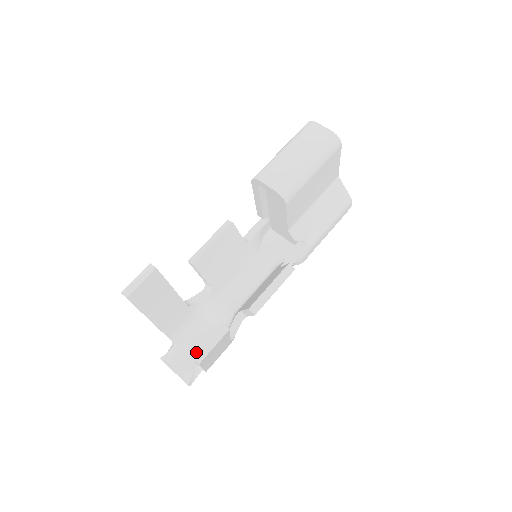
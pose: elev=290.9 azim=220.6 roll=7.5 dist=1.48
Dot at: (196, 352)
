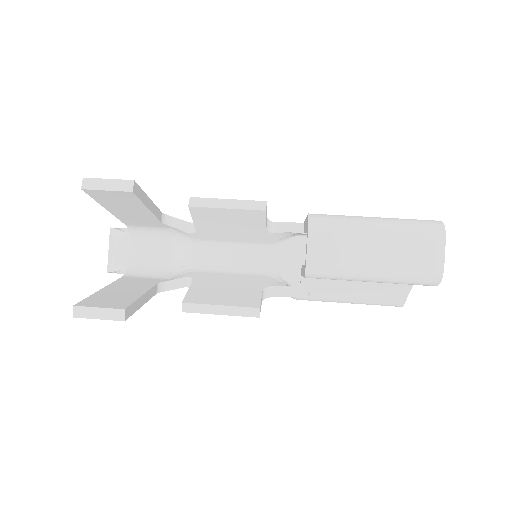
Dot at: (80, 307)
